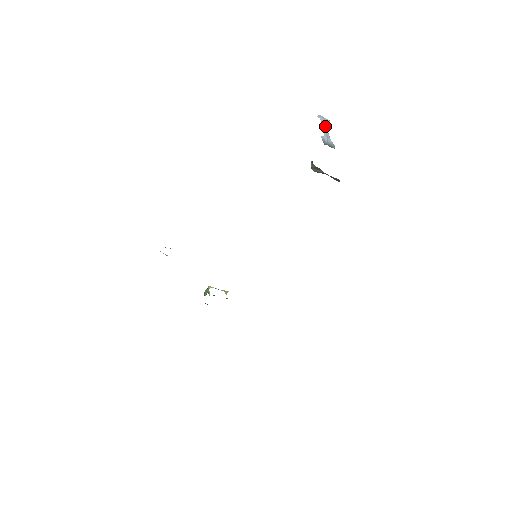
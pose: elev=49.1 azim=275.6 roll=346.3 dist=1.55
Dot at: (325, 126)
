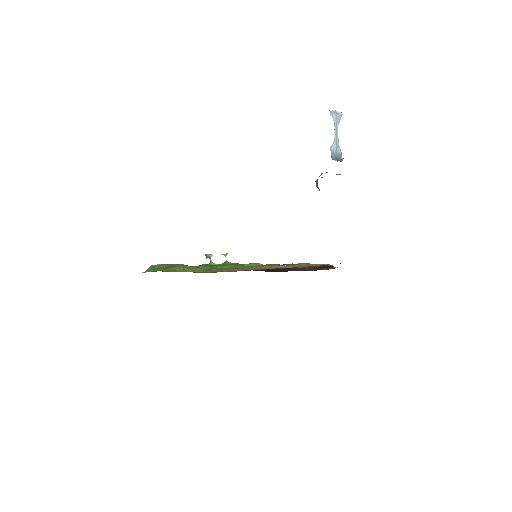
Dot at: (336, 127)
